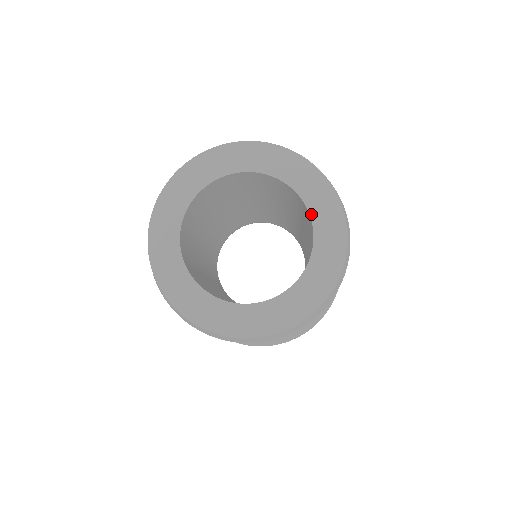
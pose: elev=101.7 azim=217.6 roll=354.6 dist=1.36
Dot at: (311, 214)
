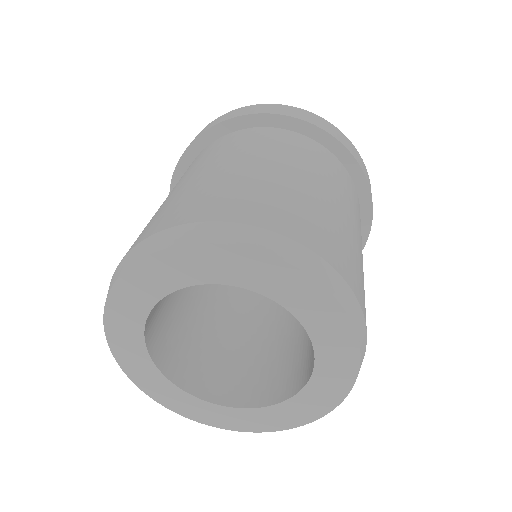
Dot at: (269, 297)
